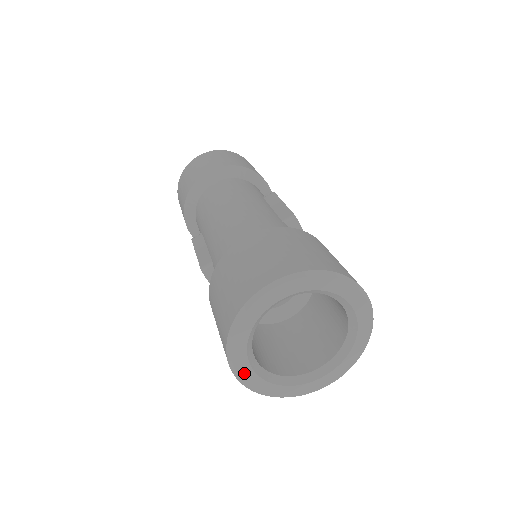
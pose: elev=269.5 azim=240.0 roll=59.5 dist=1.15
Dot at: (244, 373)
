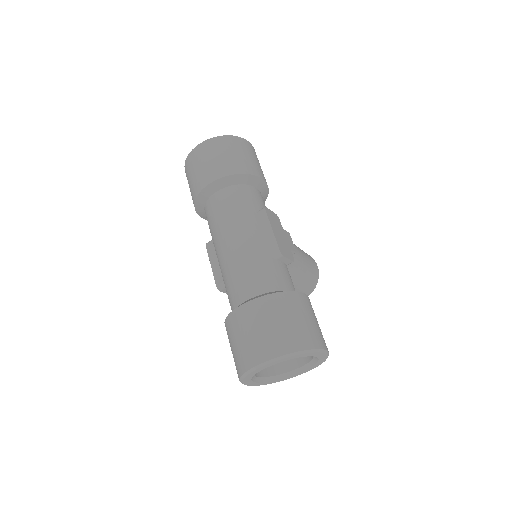
Dot at: (252, 384)
